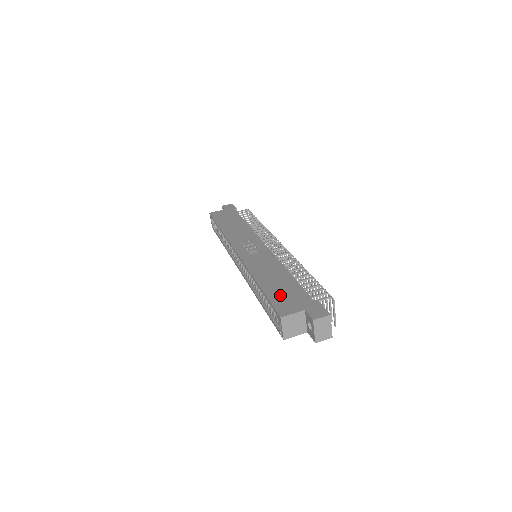
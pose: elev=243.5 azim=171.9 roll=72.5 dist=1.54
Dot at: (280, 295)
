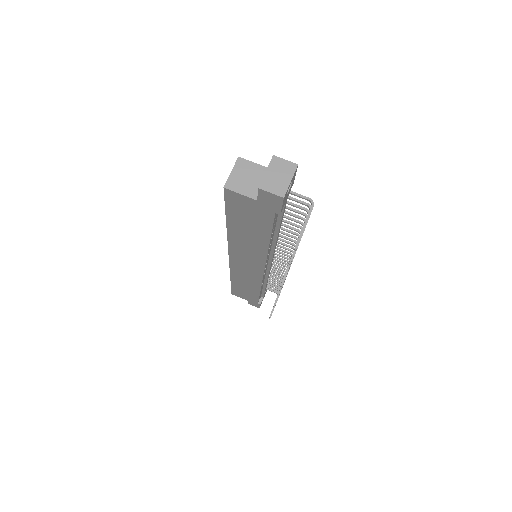
Dot at: occluded
